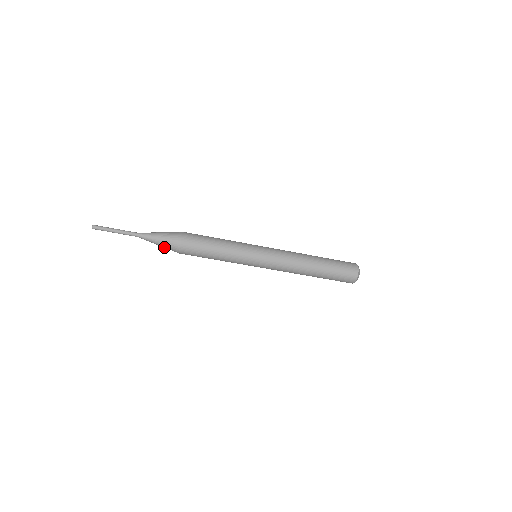
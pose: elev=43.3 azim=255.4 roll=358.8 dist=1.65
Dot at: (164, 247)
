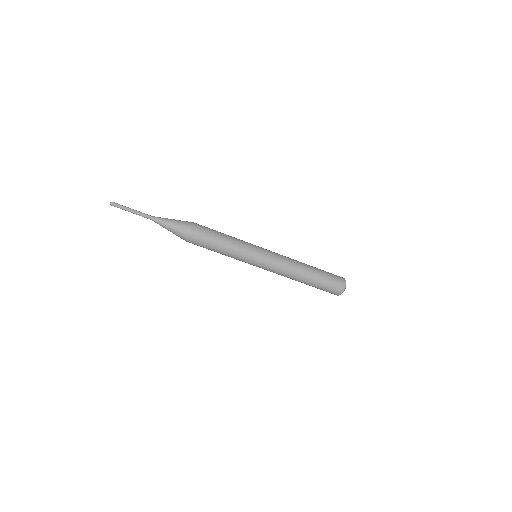
Dot at: (176, 230)
